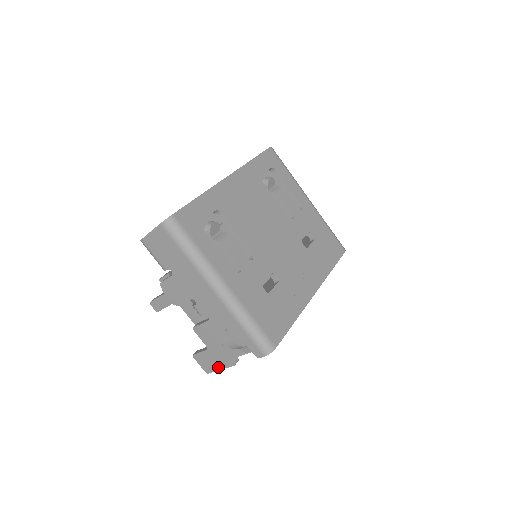
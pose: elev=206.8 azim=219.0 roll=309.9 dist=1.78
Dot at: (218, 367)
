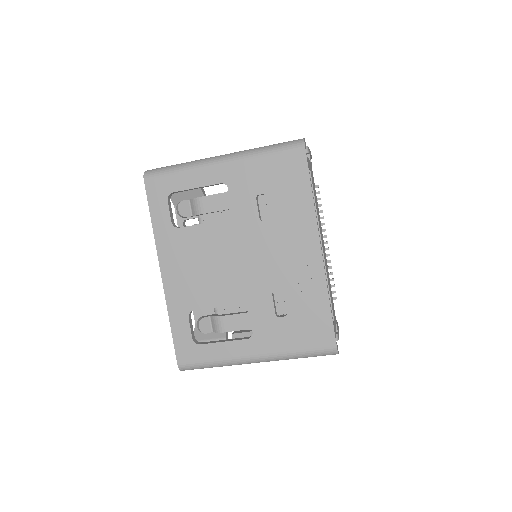
Dot at: occluded
